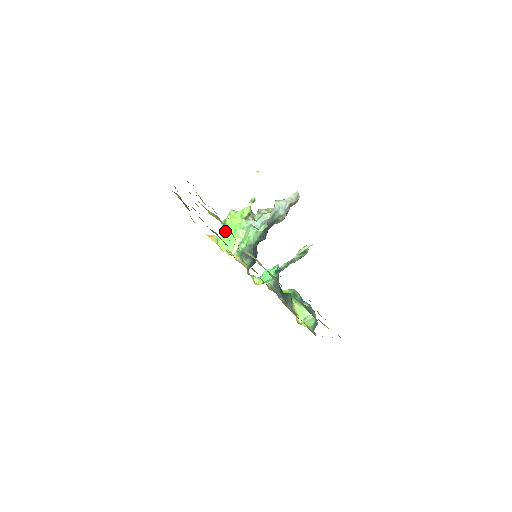
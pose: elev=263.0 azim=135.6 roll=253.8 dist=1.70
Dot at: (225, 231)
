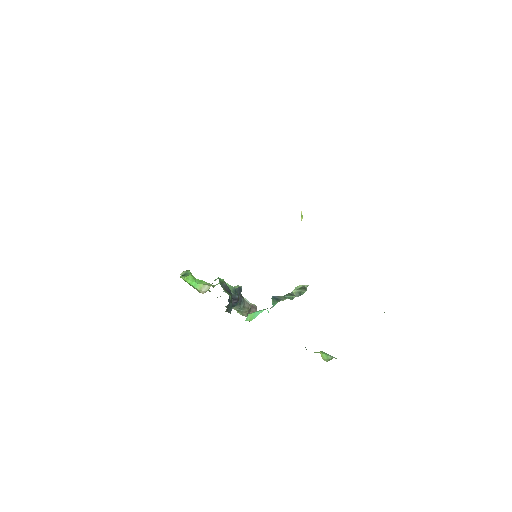
Dot at: (188, 276)
